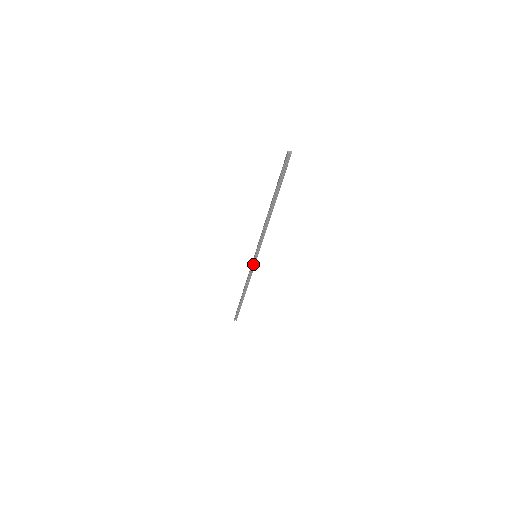
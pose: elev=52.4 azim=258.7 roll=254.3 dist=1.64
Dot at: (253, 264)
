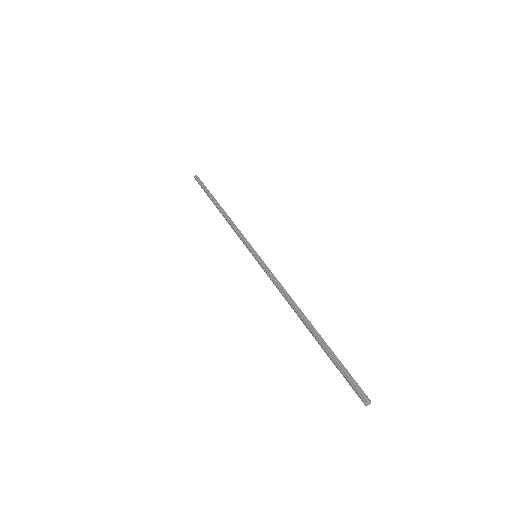
Dot at: (263, 266)
